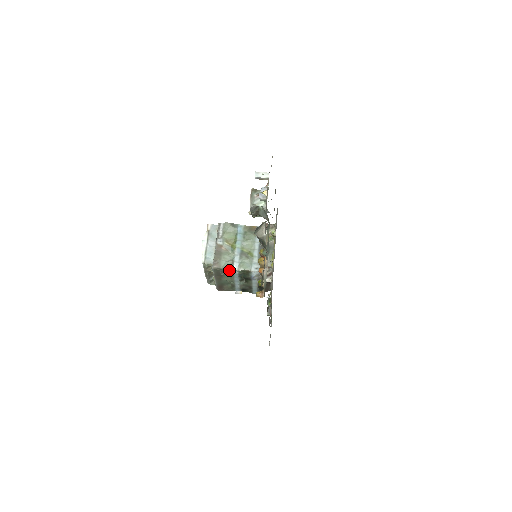
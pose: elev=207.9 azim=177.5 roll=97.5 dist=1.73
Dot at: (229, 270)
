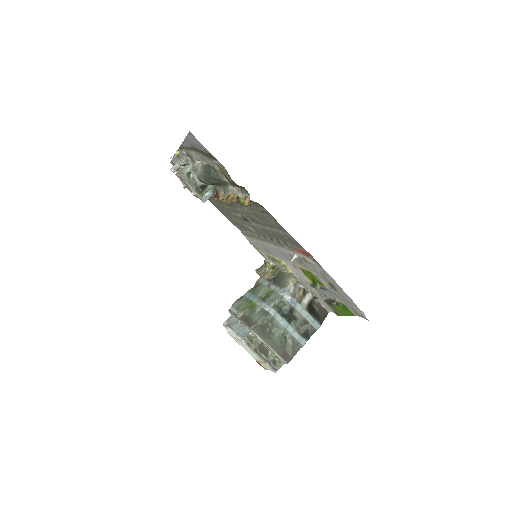
Dot at: (266, 318)
